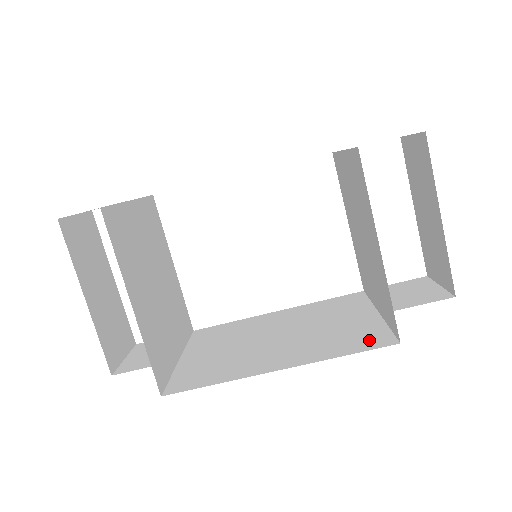
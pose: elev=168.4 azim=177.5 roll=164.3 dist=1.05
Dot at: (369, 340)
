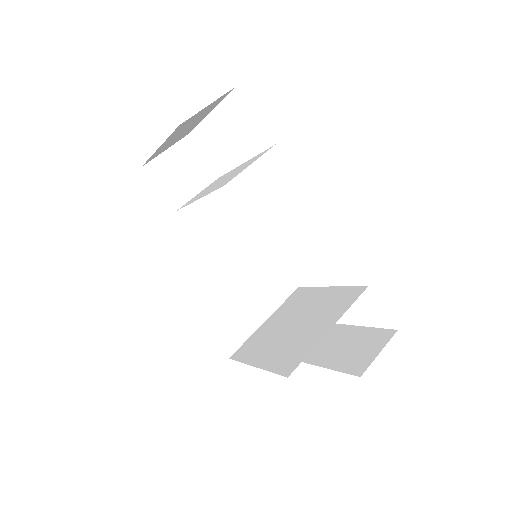
Dot at: (229, 338)
